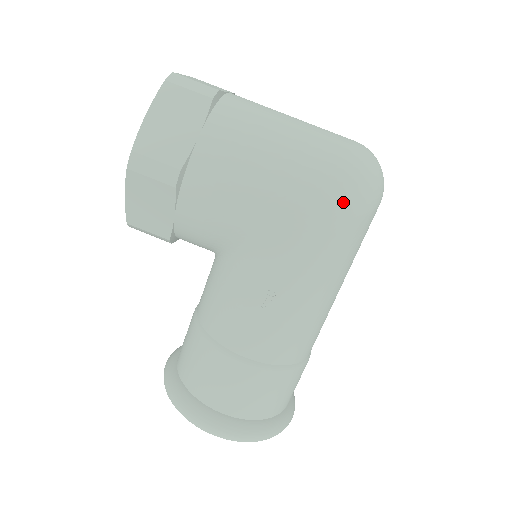
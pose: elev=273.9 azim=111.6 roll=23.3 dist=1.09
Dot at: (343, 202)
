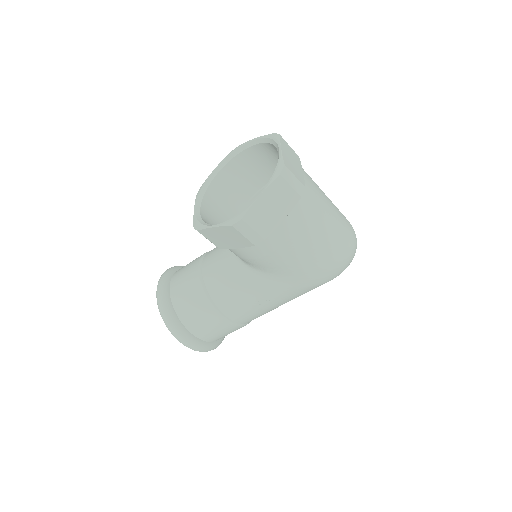
Dot at: (333, 274)
